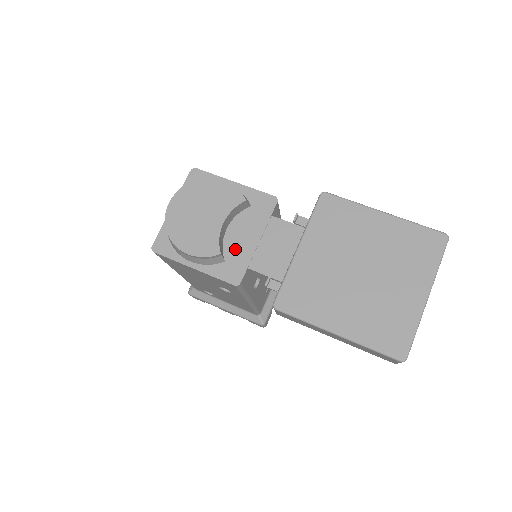
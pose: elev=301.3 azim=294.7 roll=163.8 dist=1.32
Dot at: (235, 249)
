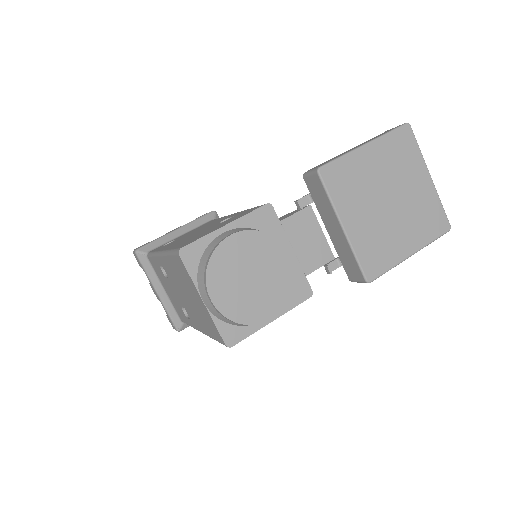
Dot at: (284, 274)
